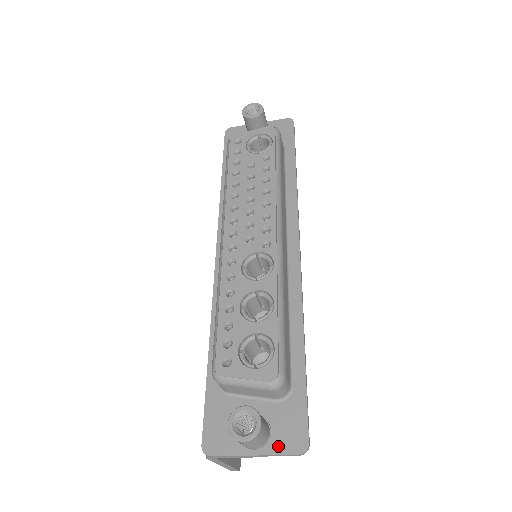
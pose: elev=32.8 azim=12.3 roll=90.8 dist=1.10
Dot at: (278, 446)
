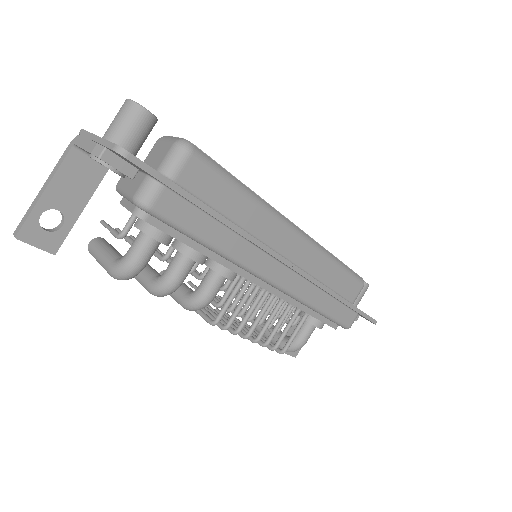
Dot at: occluded
